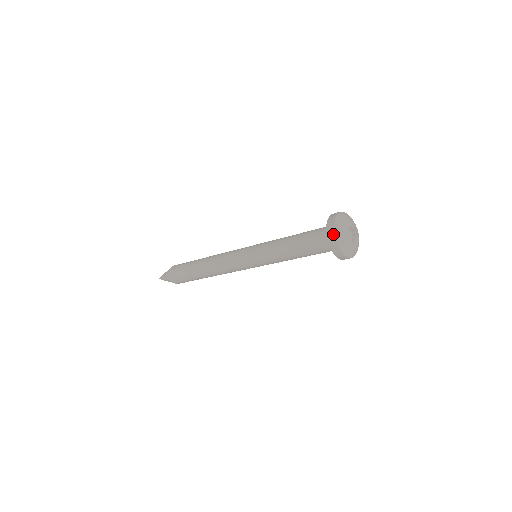
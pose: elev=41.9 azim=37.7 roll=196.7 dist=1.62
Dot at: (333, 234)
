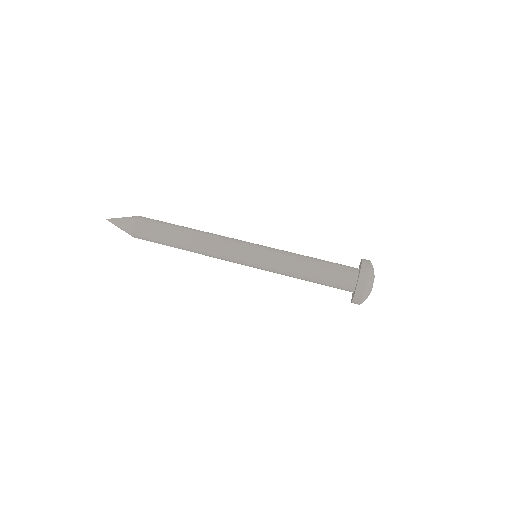
Dot at: (363, 290)
